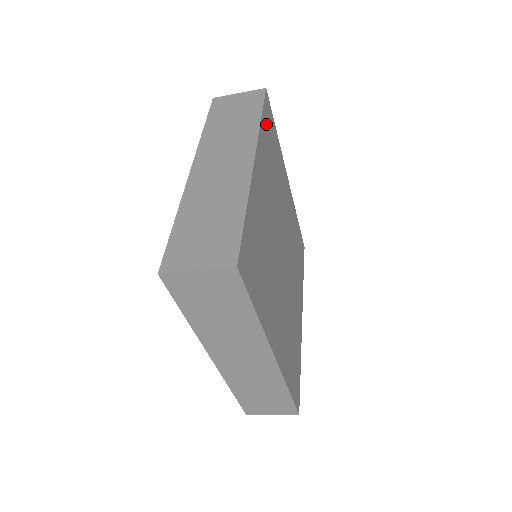
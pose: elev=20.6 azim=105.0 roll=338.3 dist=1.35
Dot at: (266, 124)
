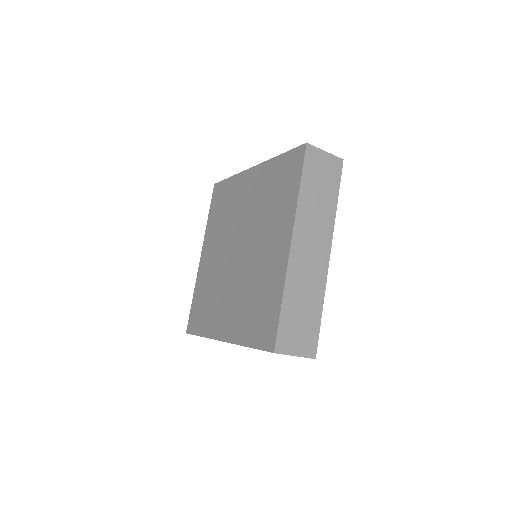
Dot at: occluded
